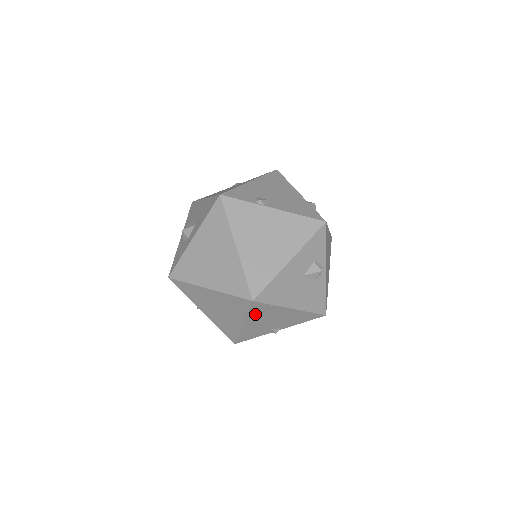
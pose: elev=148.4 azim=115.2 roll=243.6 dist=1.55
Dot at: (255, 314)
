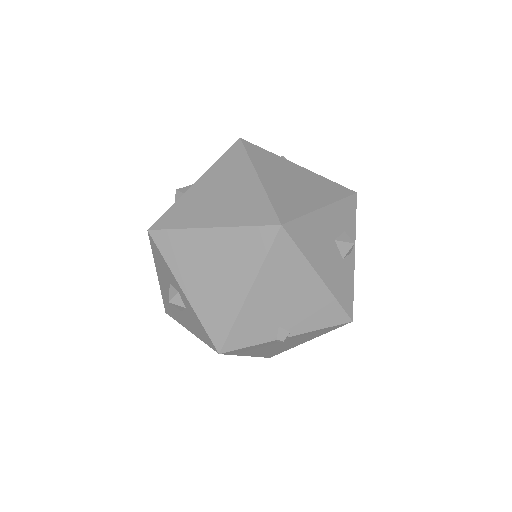
Dot at: (272, 268)
